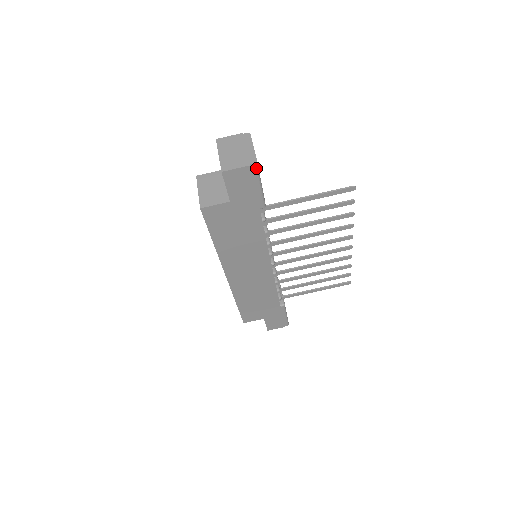
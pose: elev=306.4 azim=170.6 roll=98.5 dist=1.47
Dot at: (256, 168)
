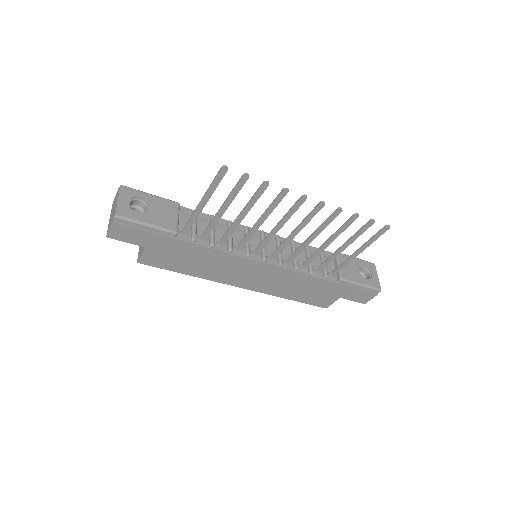
Dot at: (121, 219)
